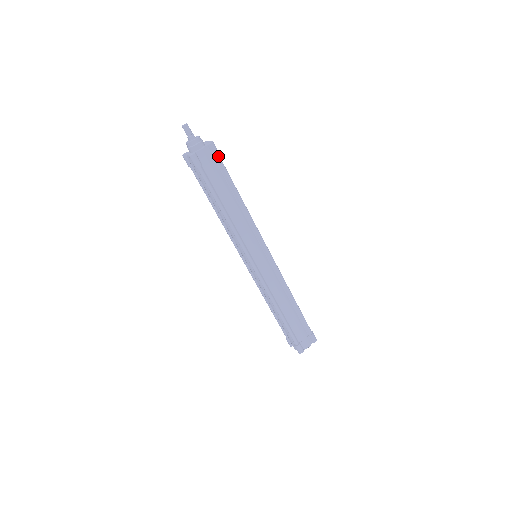
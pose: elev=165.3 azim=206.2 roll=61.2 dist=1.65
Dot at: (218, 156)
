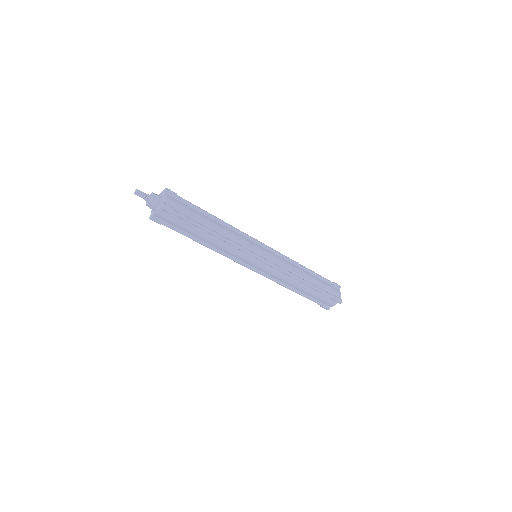
Dot at: (177, 196)
